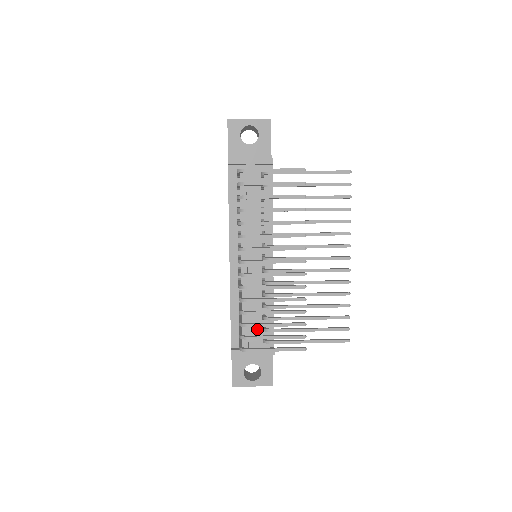
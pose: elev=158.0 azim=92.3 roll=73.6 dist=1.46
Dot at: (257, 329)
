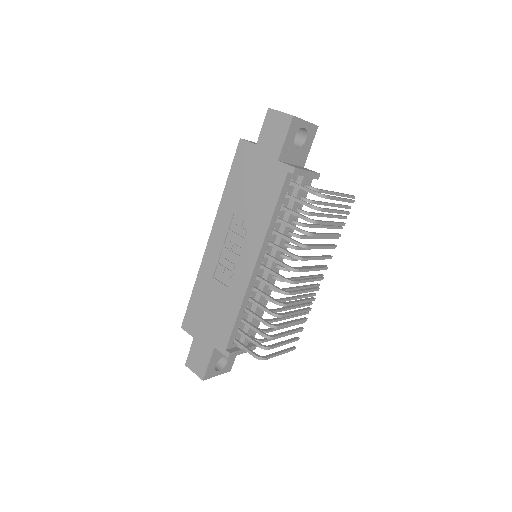
Dot at: occluded
